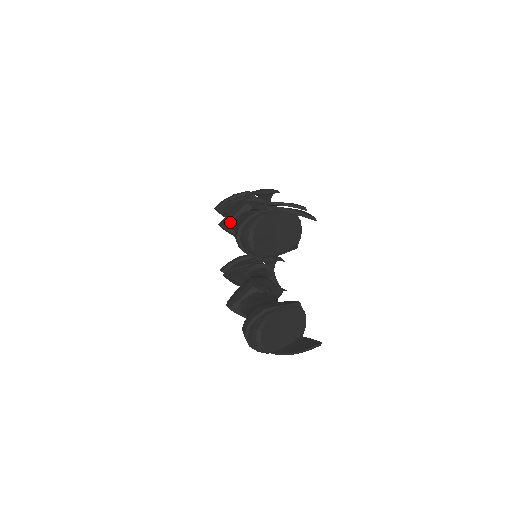
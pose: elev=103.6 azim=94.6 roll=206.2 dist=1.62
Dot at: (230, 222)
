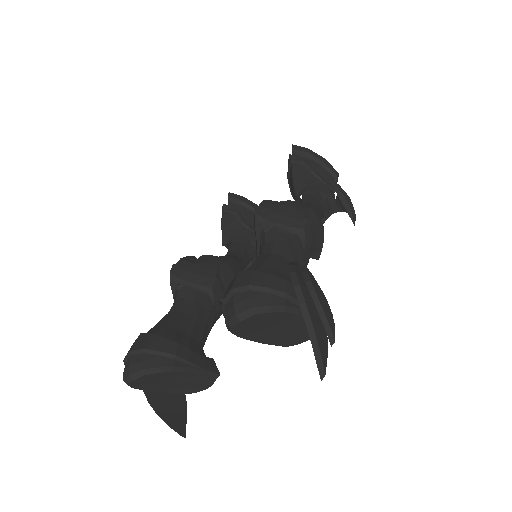
Dot at: (267, 223)
